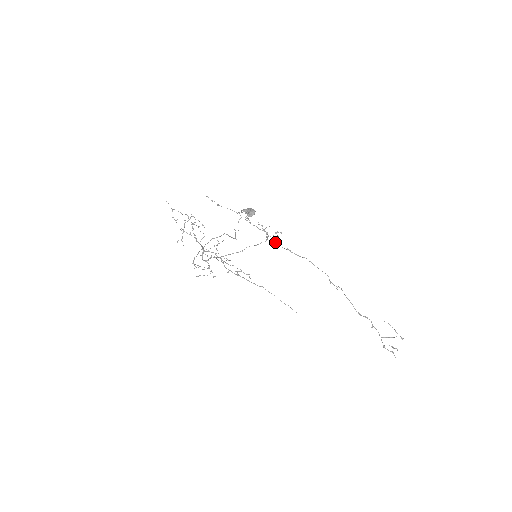
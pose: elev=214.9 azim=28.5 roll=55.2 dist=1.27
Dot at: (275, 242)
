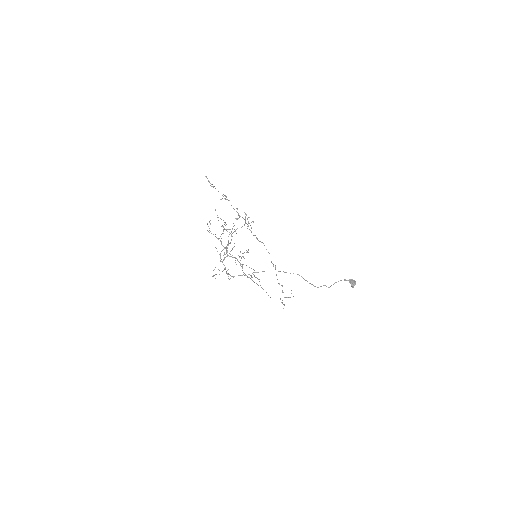
Dot at: occluded
